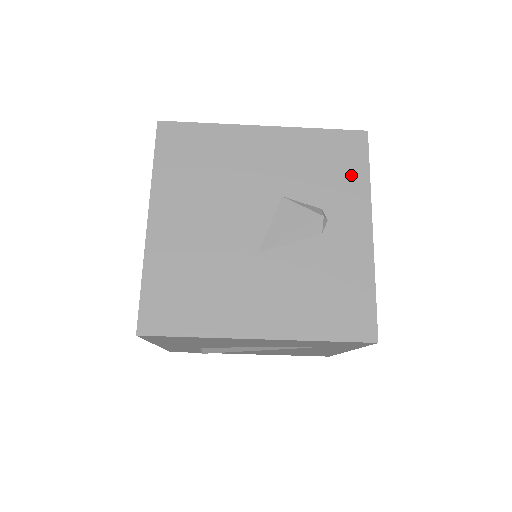
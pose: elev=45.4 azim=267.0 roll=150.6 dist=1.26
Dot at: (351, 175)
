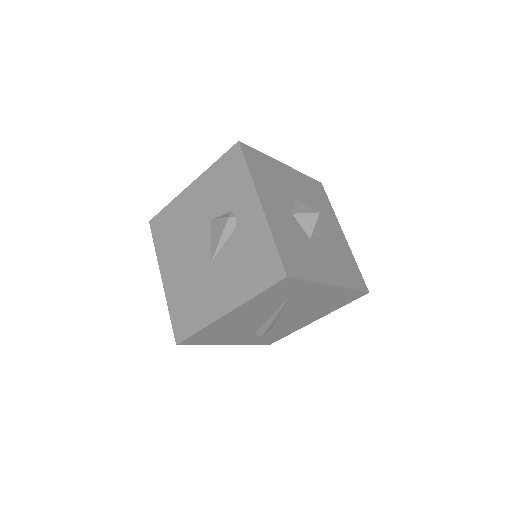
Dot at: (239, 178)
